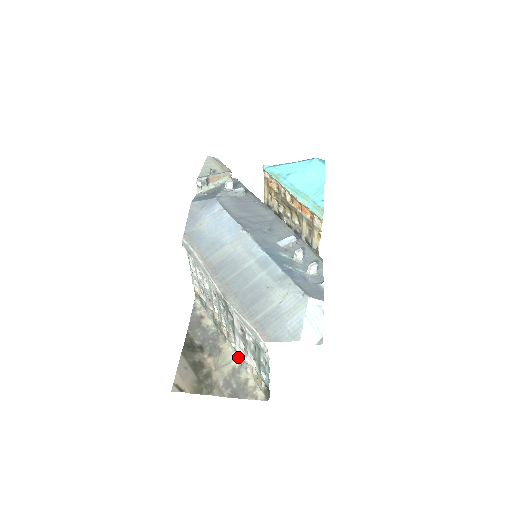
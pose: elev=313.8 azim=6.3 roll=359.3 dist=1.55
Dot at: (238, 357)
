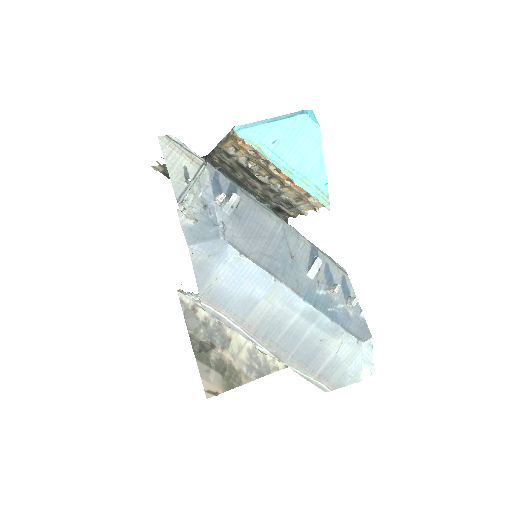
Dot at: (250, 341)
